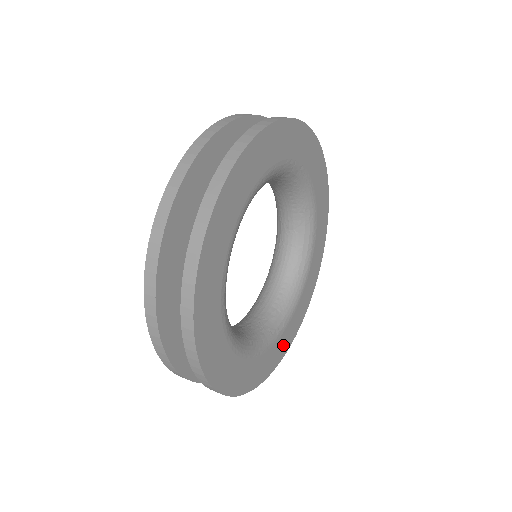
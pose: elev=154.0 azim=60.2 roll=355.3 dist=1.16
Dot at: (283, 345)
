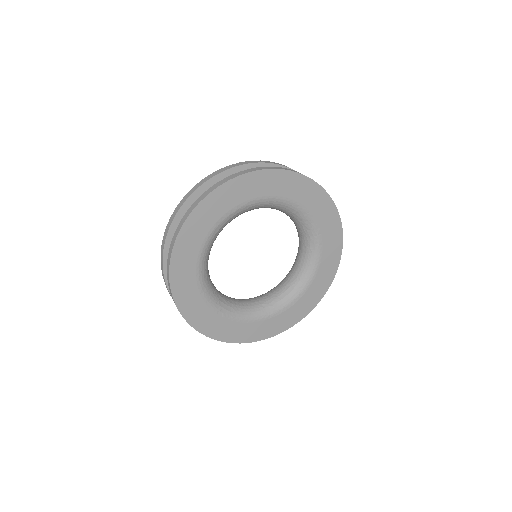
Dot at: (212, 326)
